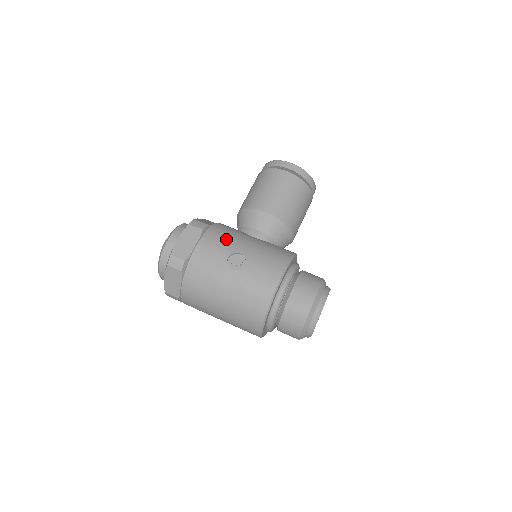
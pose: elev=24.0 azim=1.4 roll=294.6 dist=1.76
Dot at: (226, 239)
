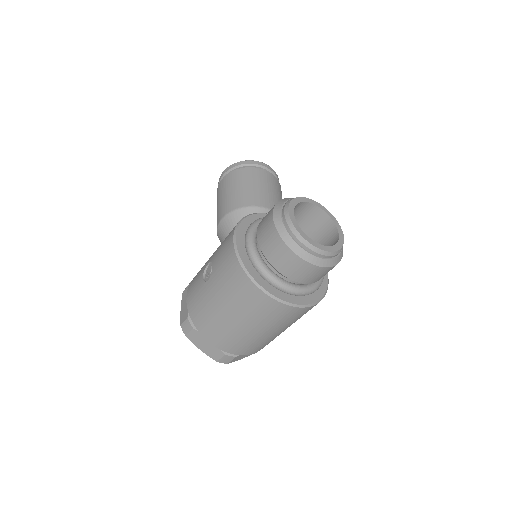
Dot at: (201, 269)
